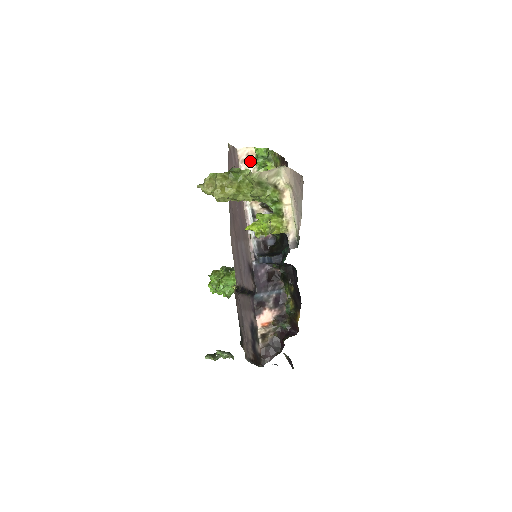
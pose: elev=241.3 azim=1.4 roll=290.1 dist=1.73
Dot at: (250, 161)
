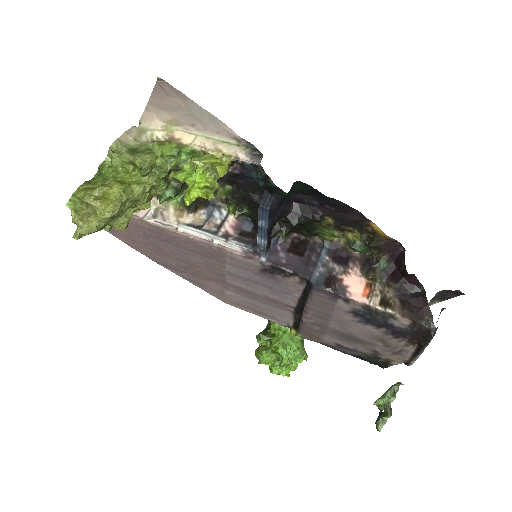
Dot at: occluded
